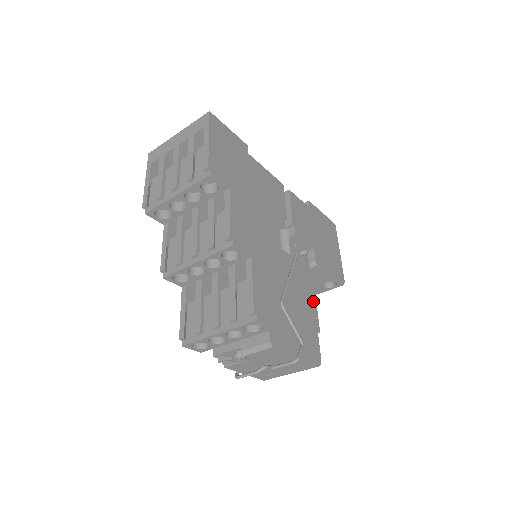
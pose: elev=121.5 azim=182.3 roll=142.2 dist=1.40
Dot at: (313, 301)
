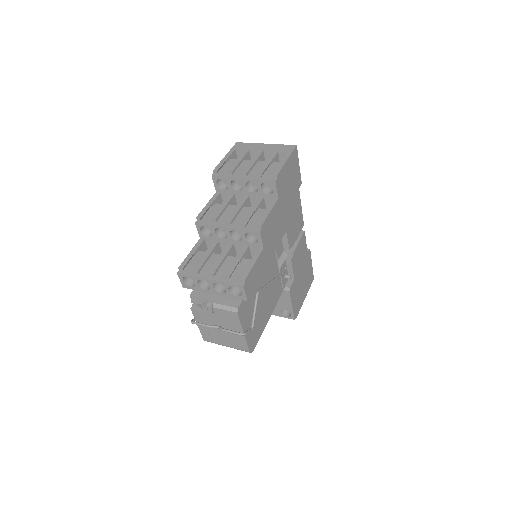
Dot at: (272, 311)
